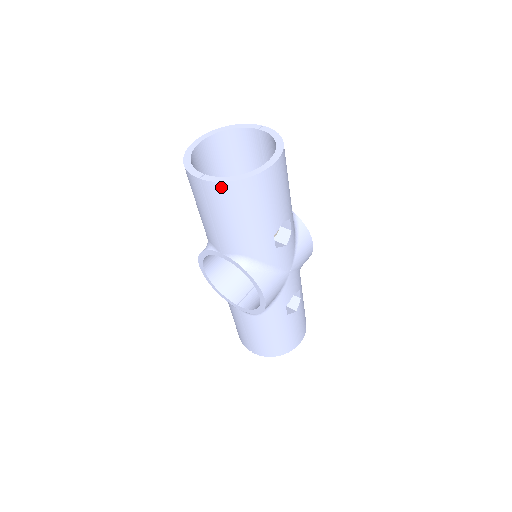
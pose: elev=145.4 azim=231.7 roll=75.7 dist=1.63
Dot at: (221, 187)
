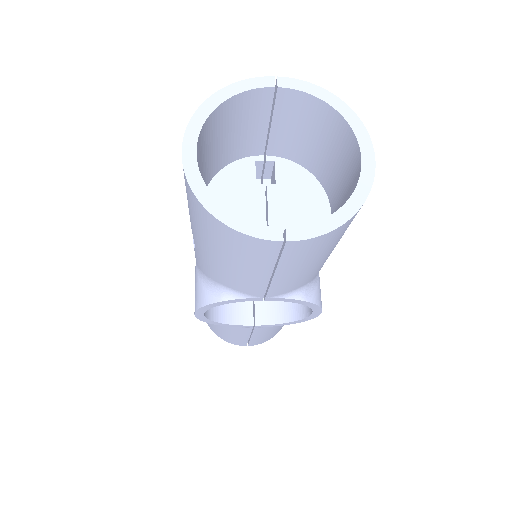
Dot at: (325, 237)
